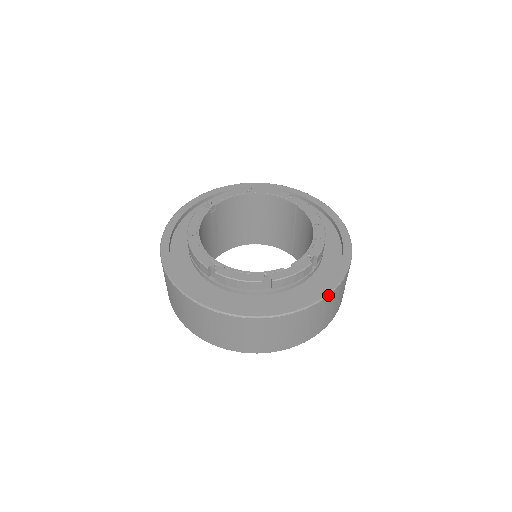
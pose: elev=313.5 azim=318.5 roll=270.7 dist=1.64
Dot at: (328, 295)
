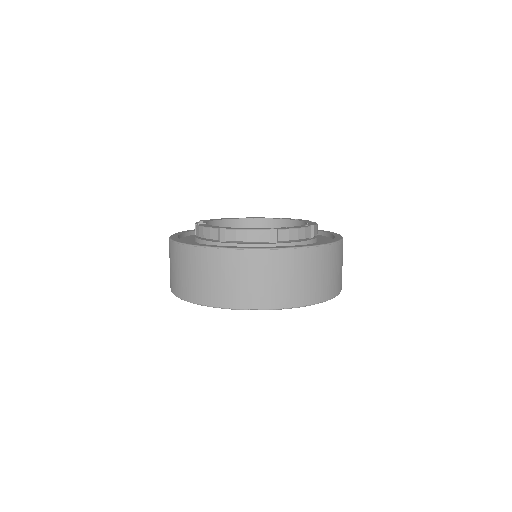
Dot at: occluded
